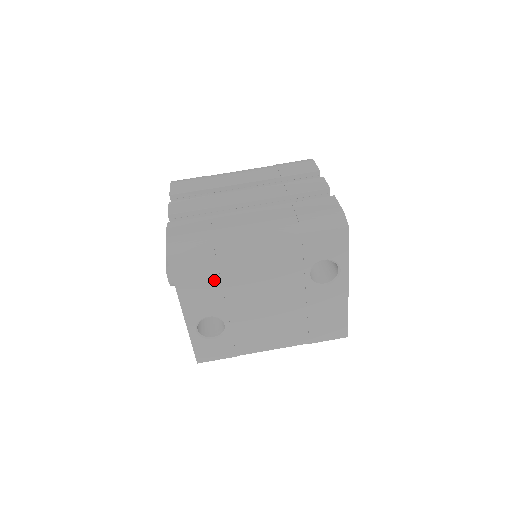
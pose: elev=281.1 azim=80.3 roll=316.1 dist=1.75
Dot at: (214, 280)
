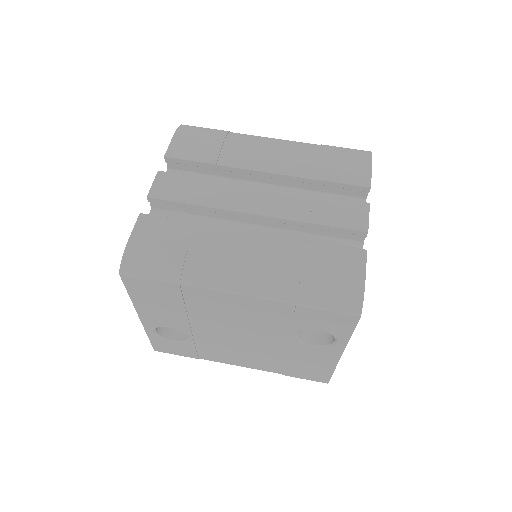
Dot at: (177, 306)
